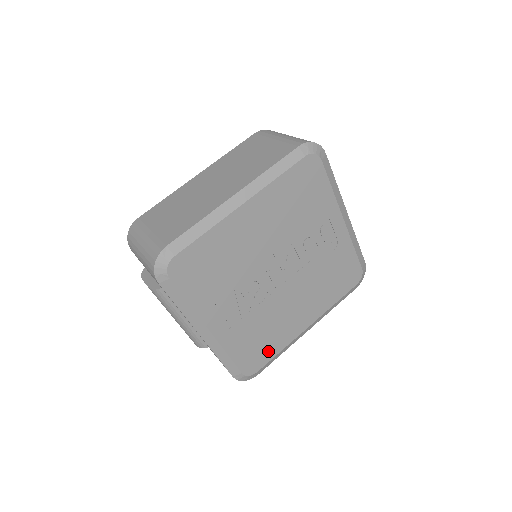
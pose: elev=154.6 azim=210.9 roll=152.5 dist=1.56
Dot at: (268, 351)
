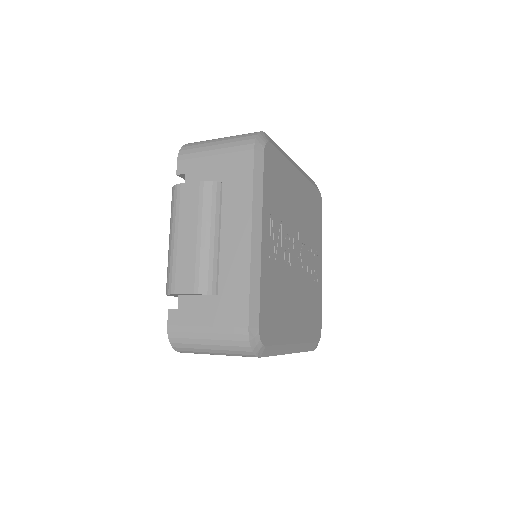
Dot at: (275, 330)
